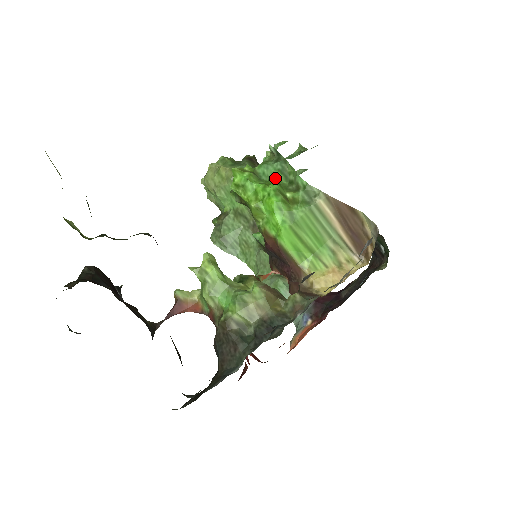
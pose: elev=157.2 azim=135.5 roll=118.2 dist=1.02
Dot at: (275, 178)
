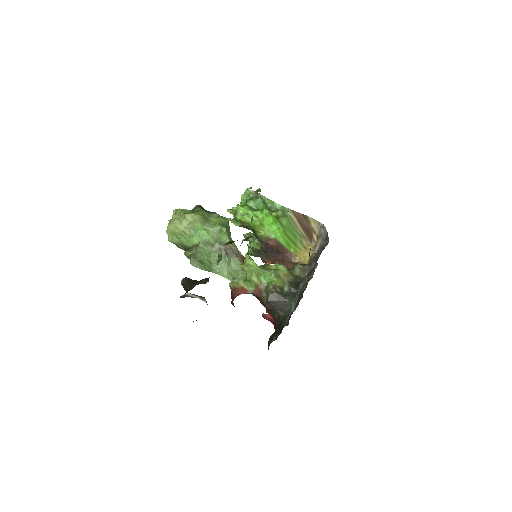
Dot at: (262, 207)
